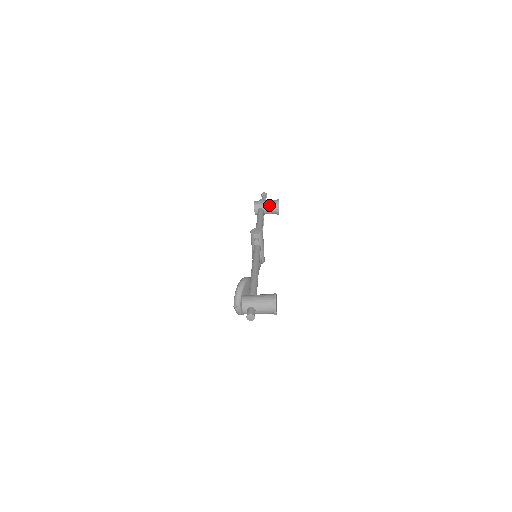
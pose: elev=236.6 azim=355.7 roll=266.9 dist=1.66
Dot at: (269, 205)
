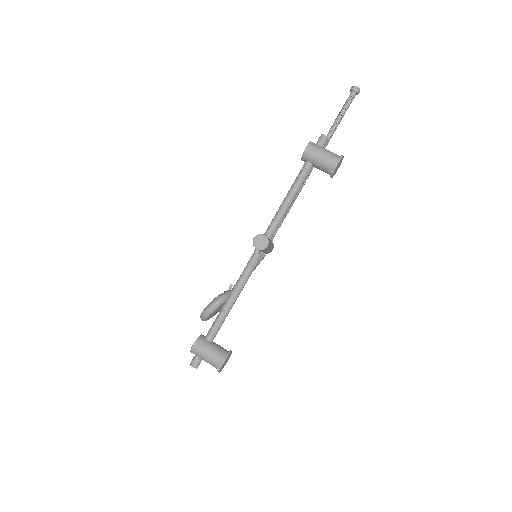
Dot at: (322, 165)
